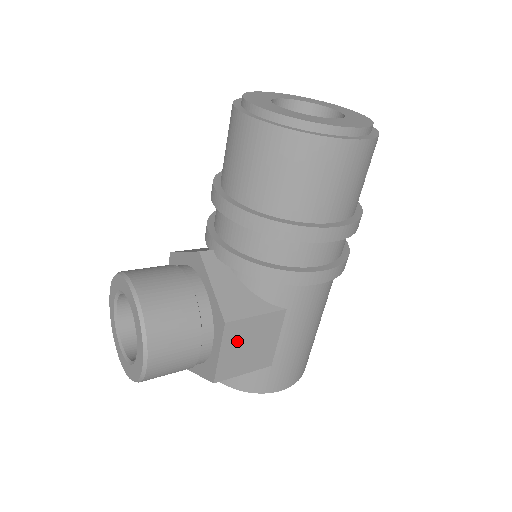
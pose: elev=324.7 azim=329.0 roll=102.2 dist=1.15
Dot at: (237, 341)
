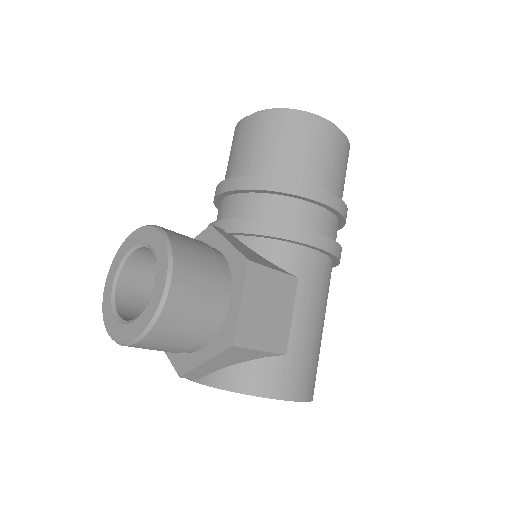
Dot at: (257, 294)
